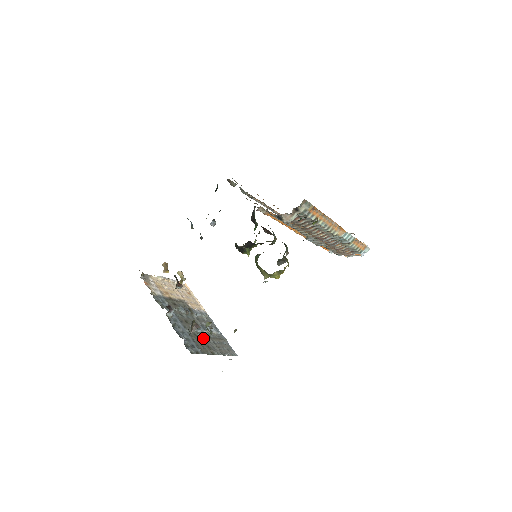
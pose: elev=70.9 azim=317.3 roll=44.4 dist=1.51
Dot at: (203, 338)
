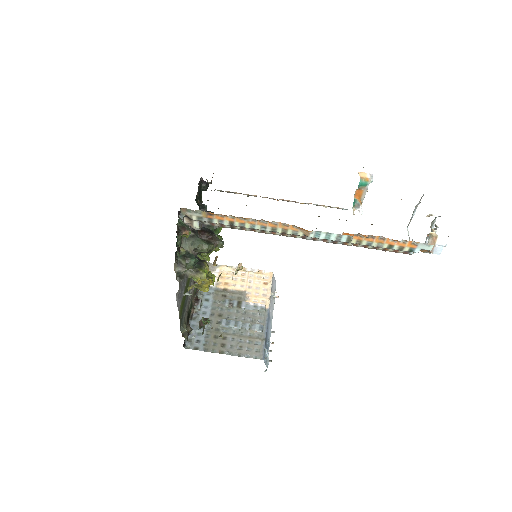
Dot at: (225, 334)
